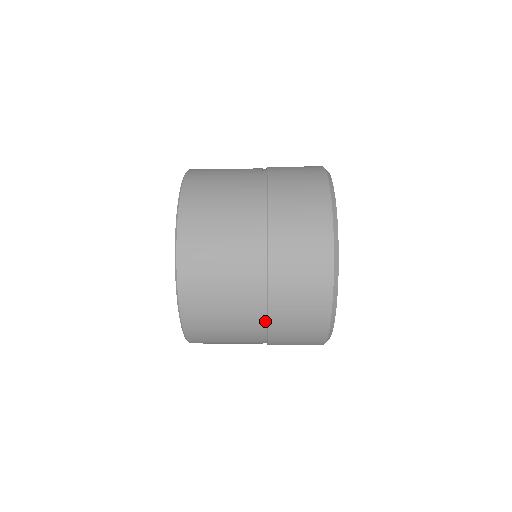
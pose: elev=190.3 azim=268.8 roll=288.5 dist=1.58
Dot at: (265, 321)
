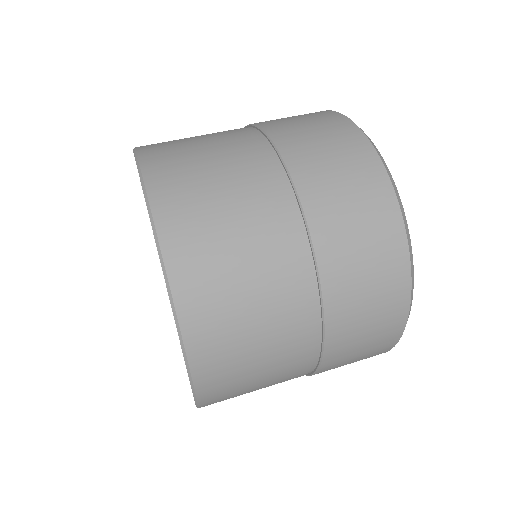
Dot at: (311, 370)
